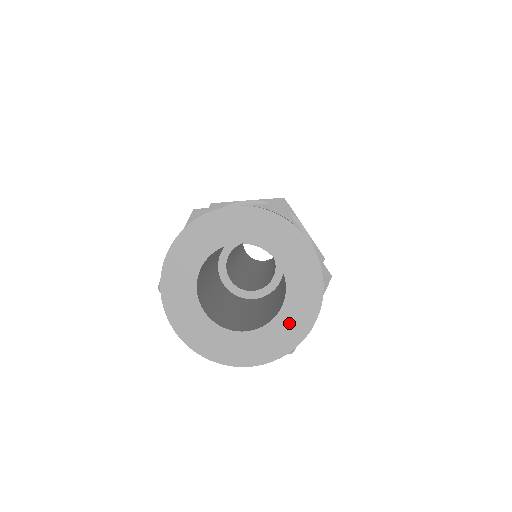
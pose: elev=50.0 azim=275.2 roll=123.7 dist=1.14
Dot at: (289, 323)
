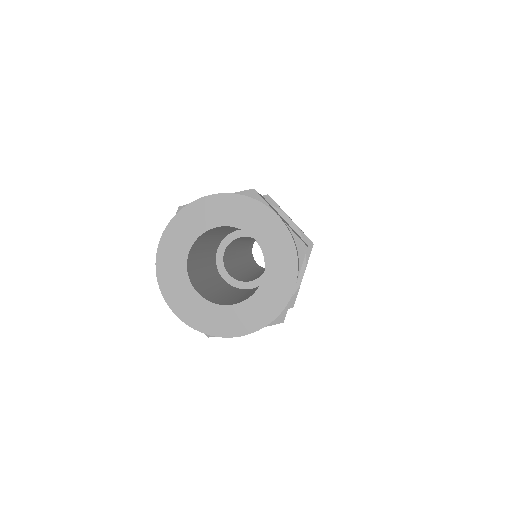
Dot at: (227, 318)
